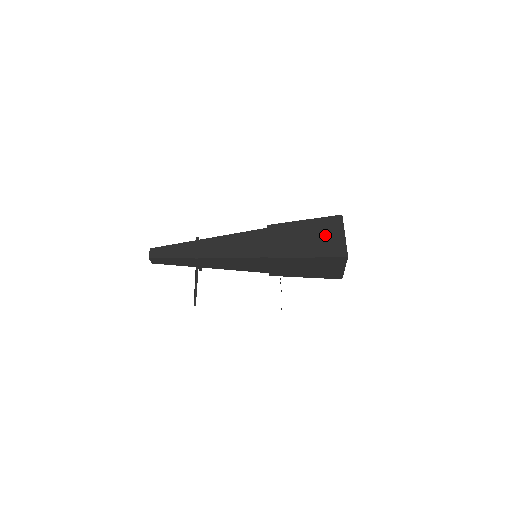
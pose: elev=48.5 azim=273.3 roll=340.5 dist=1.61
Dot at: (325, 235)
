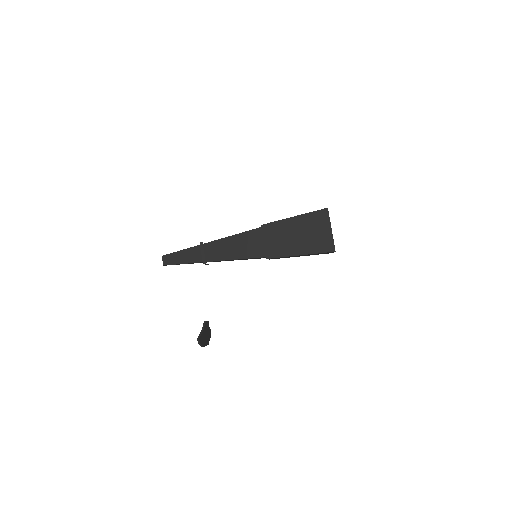
Dot at: occluded
